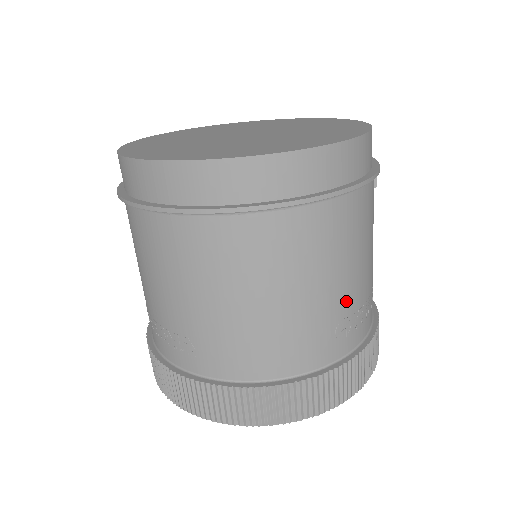
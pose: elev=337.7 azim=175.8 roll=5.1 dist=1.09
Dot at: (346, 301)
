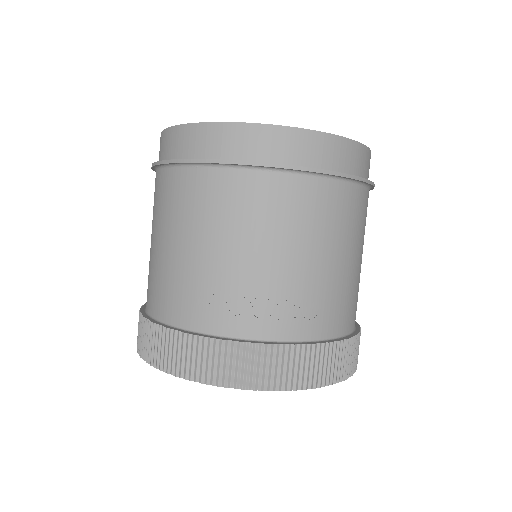
Dot at: occluded
